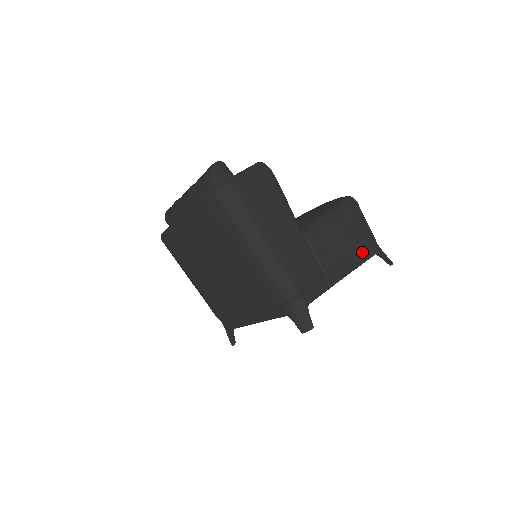
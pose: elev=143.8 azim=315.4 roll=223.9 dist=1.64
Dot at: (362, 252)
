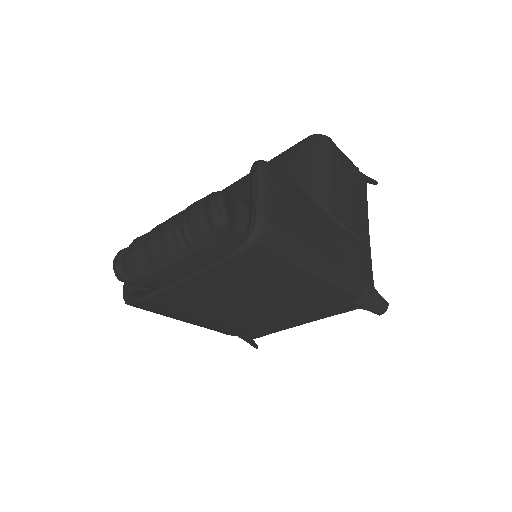
Dot at: (361, 191)
